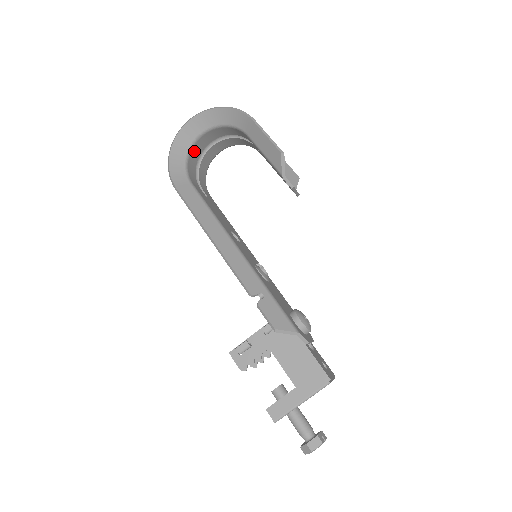
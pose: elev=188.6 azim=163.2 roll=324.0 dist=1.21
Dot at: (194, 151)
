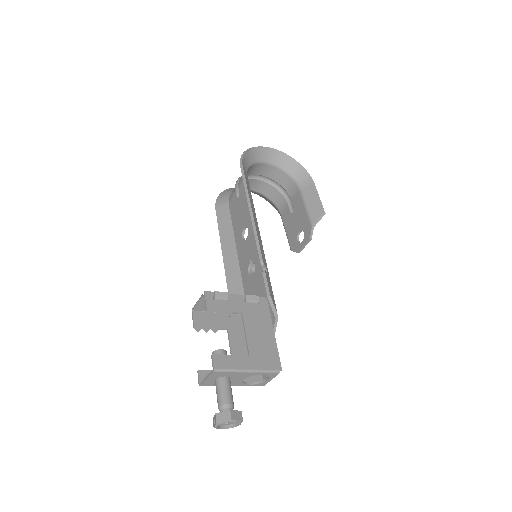
Dot at: (256, 167)
